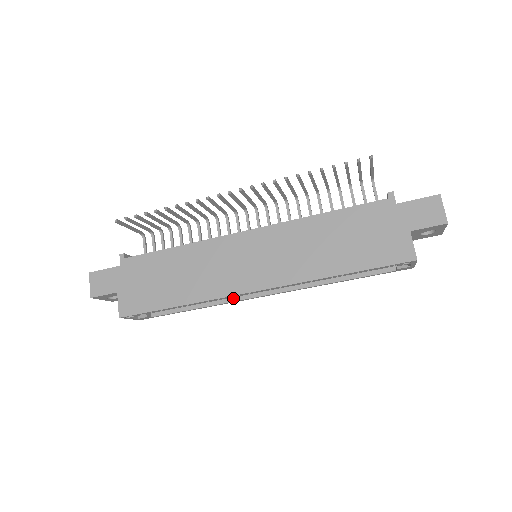
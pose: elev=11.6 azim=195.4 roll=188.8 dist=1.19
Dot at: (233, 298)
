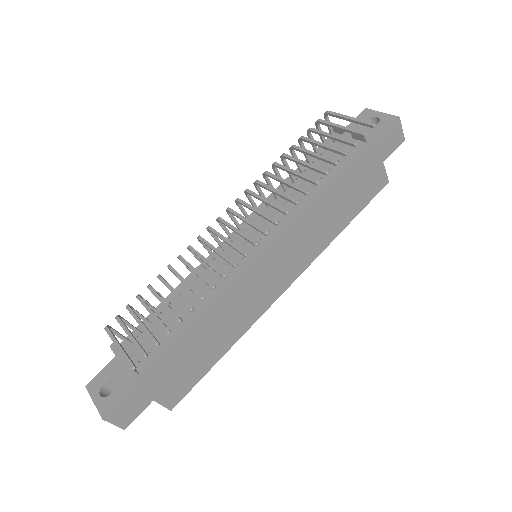
Dot at: occluded
